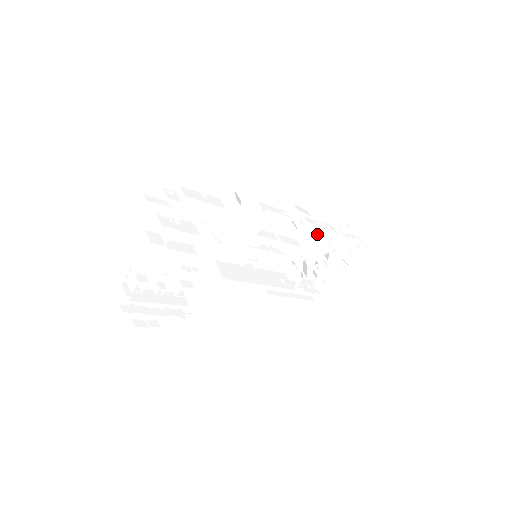
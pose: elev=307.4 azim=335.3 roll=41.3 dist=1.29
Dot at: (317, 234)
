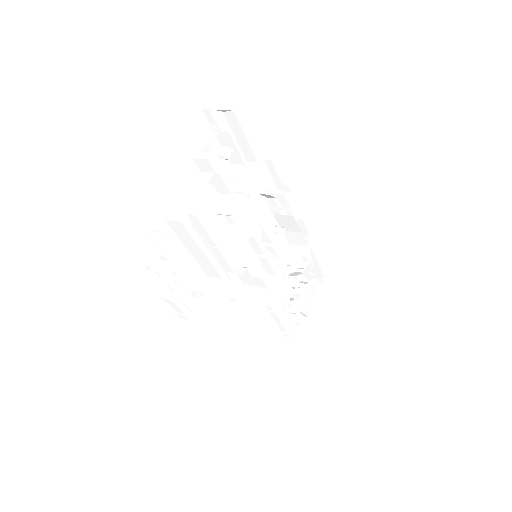
Dot at: (285, 262)
